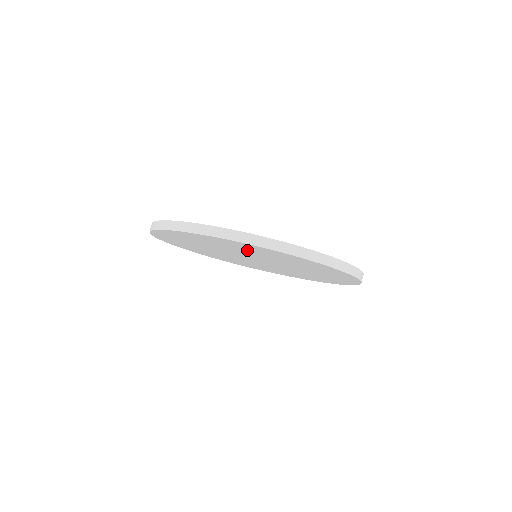
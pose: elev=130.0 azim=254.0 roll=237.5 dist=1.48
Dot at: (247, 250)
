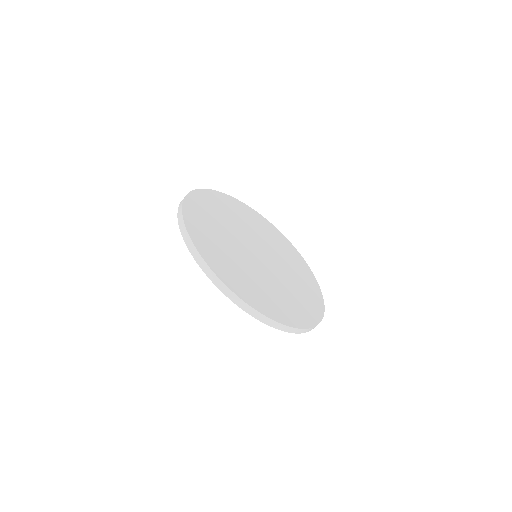
Dot at: occluded
